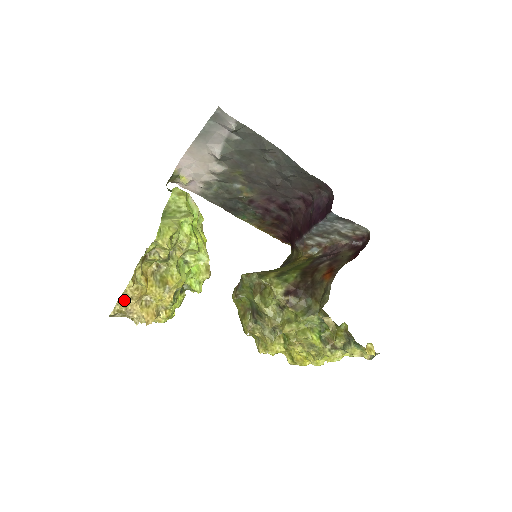
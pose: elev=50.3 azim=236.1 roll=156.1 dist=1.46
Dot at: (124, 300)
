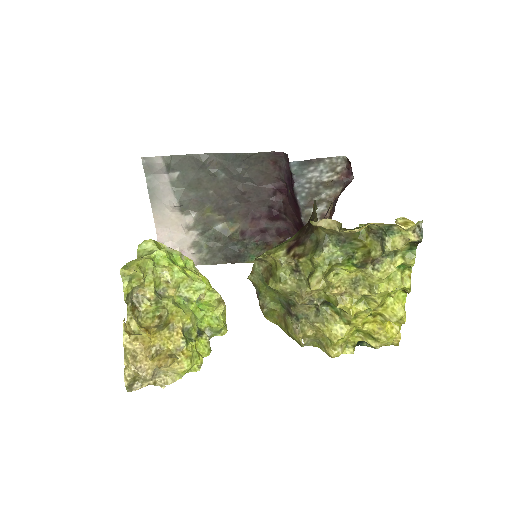
Dot at: (126, 356)
